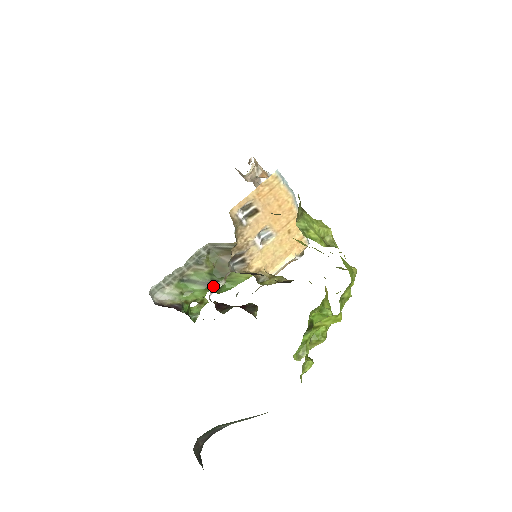
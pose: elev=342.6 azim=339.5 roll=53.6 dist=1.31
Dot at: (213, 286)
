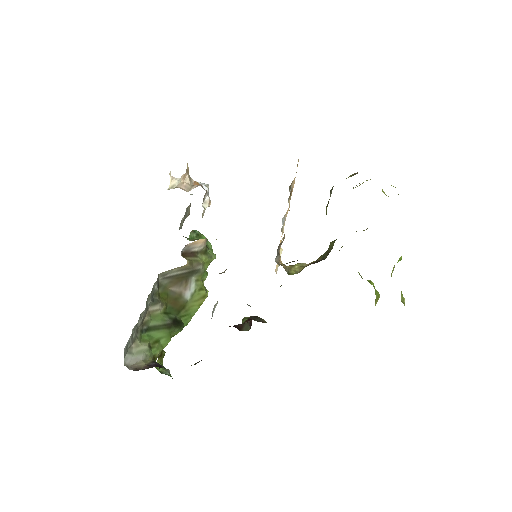
Dot at: occluded
